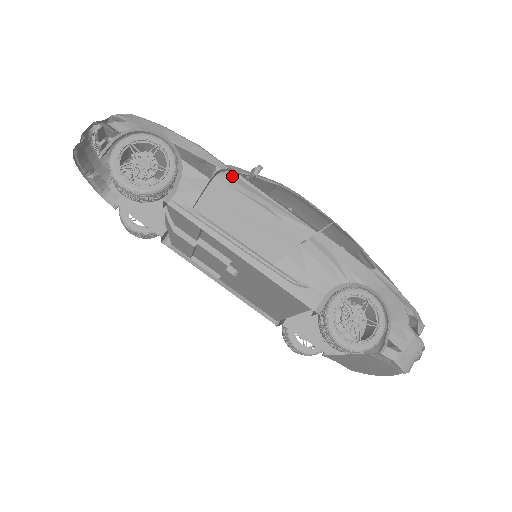
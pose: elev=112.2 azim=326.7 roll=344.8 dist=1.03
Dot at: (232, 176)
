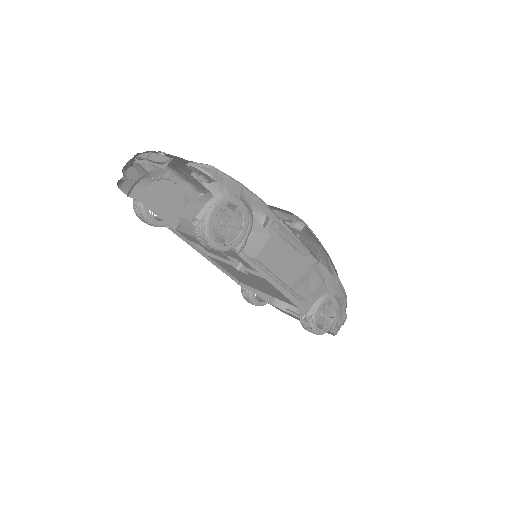
Dot at: (279, 224)
